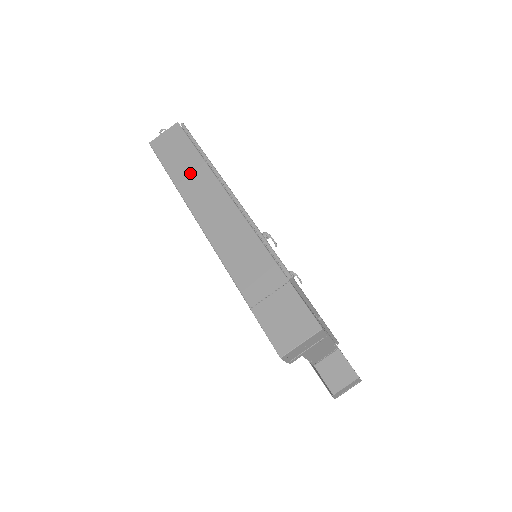
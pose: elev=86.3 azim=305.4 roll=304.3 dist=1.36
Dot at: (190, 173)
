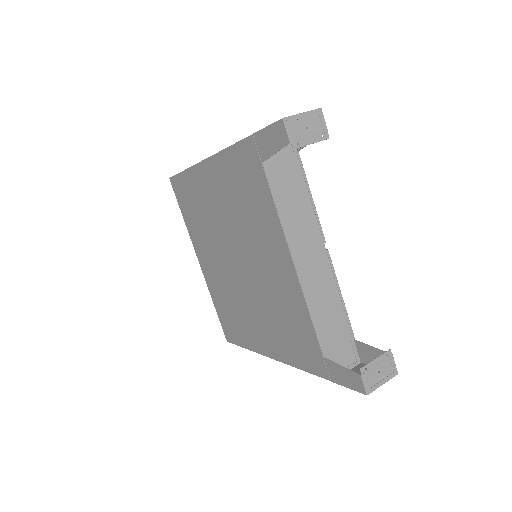
Dot at: occluded
